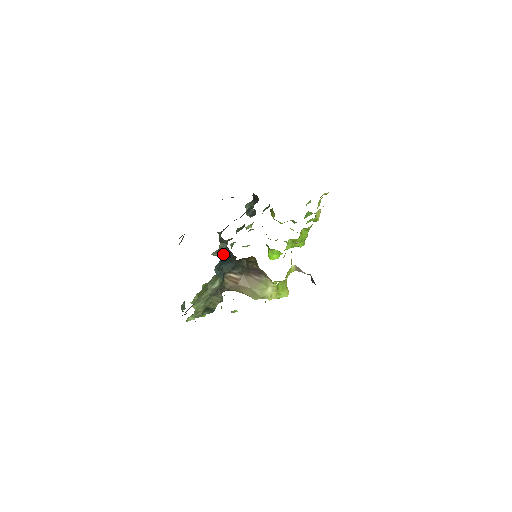
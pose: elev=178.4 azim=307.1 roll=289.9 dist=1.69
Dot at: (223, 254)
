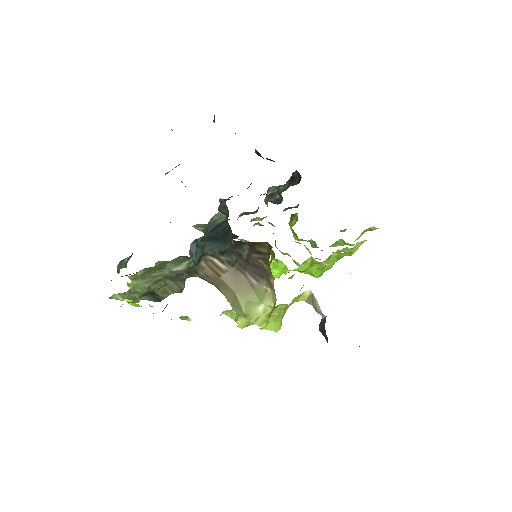
Dot at: (215, 228)
